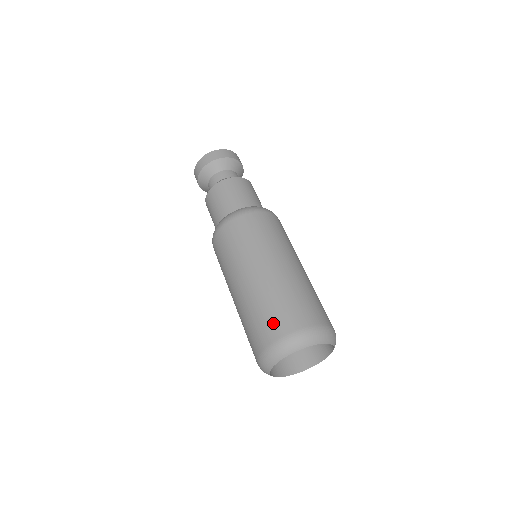
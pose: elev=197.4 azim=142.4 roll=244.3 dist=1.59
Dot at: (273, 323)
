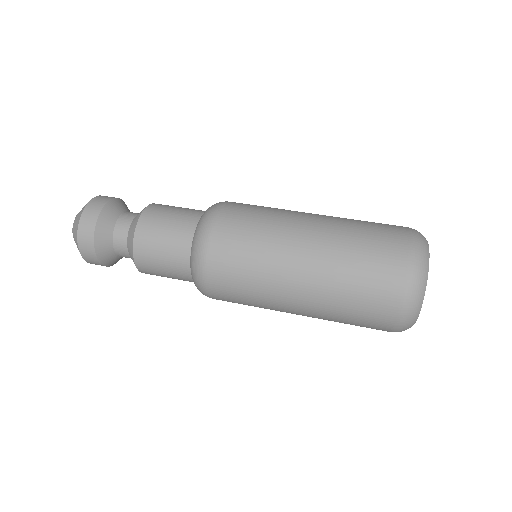
Dot at: (382, 277)
